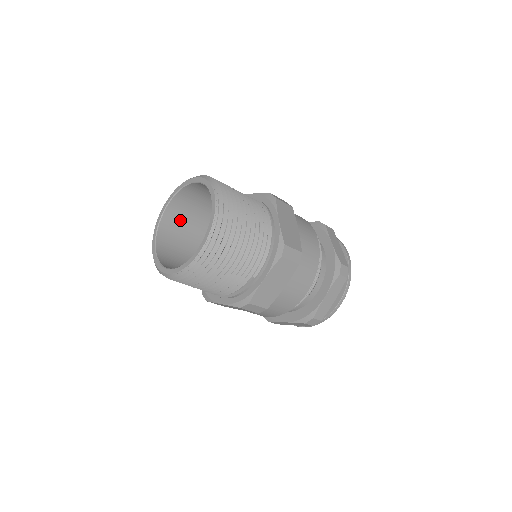
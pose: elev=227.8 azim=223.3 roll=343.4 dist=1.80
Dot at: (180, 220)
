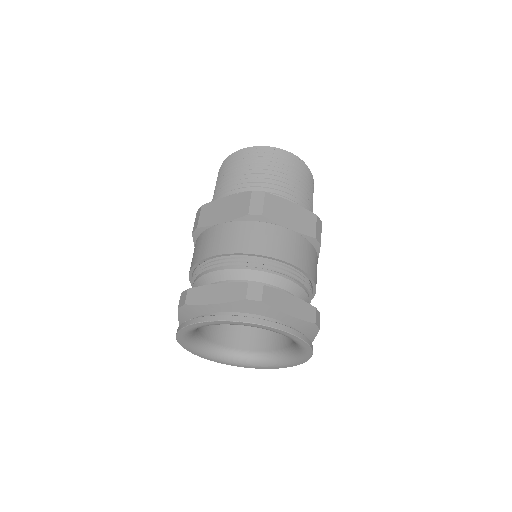
Dot at: occluded
